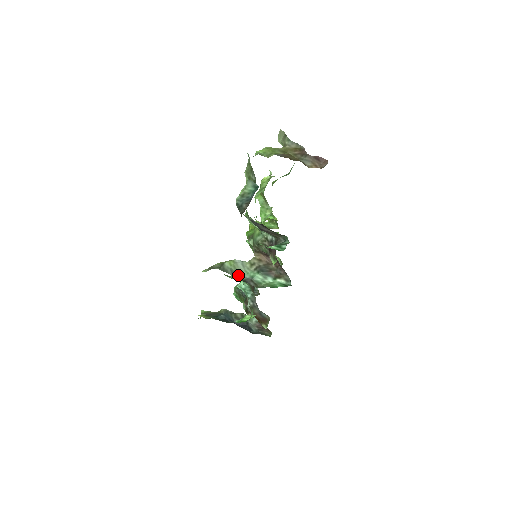
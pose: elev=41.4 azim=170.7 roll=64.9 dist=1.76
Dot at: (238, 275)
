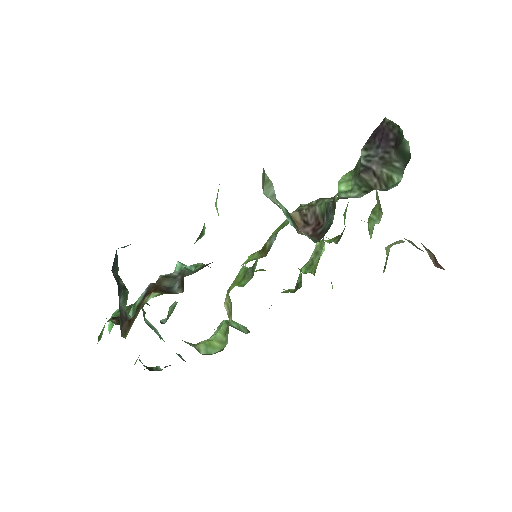
Dot at: (264, 183)
